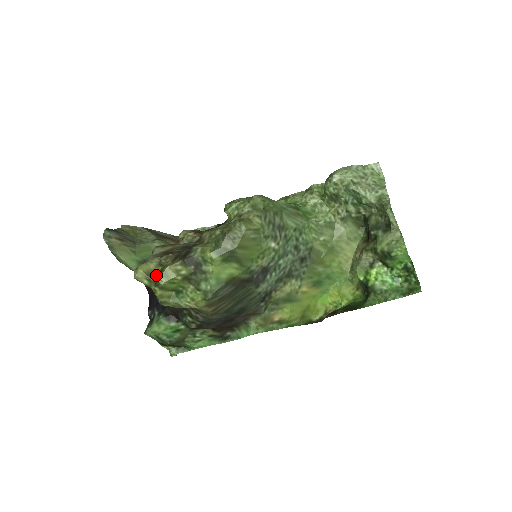
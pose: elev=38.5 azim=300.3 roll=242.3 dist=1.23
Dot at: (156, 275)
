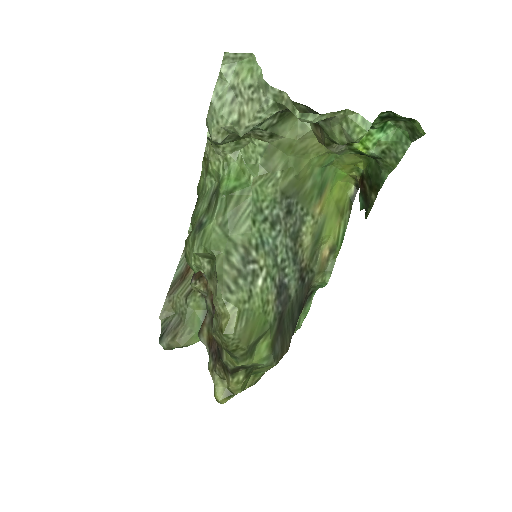
Dot at: (230, 389)
